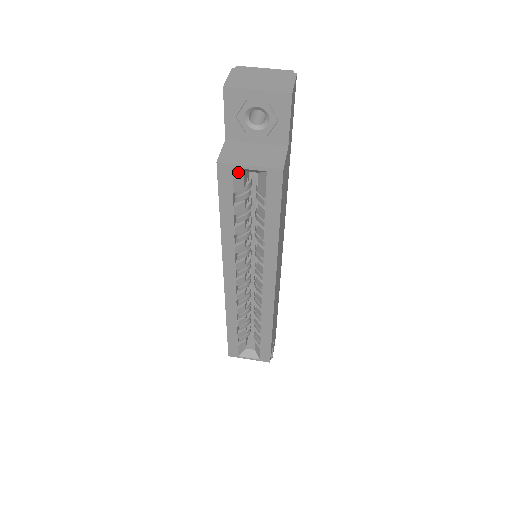
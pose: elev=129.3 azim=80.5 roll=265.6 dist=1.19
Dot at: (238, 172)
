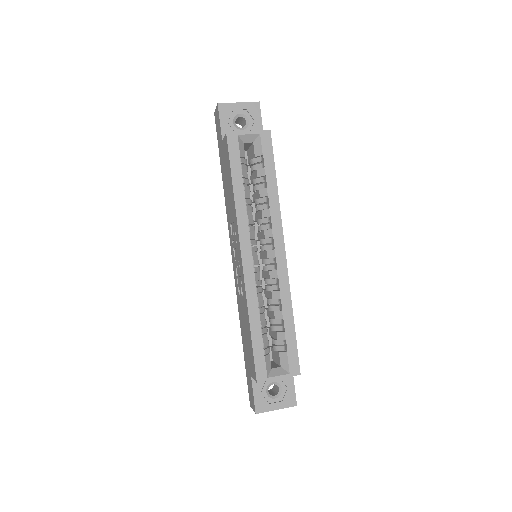
Dot at: (240, 141)
